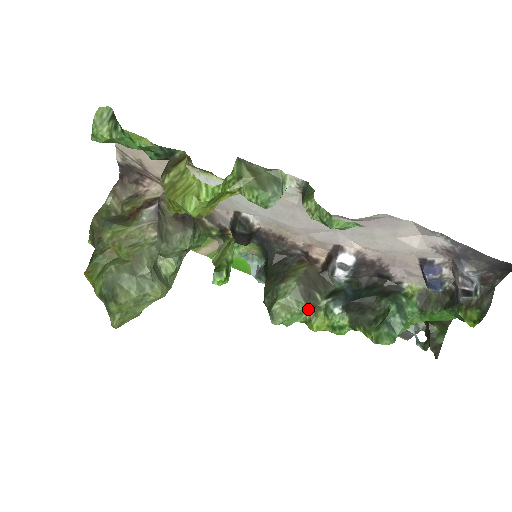
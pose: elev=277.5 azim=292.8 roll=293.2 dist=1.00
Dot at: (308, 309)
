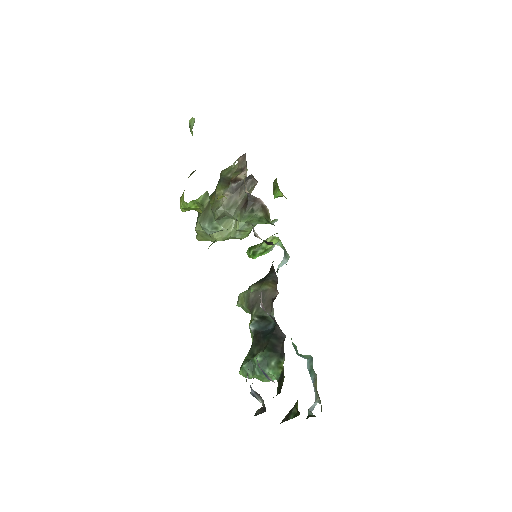
Dot at: (250, 313)
